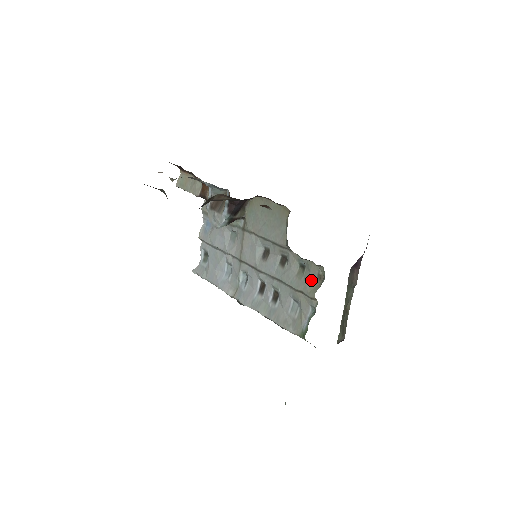
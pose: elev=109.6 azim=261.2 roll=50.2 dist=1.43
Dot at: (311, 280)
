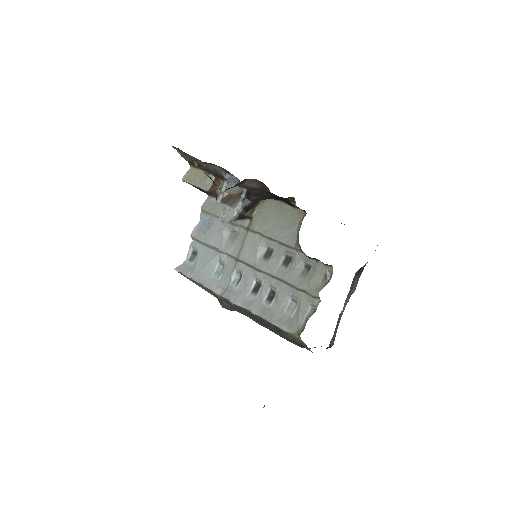
Dot at: (316, 279)
